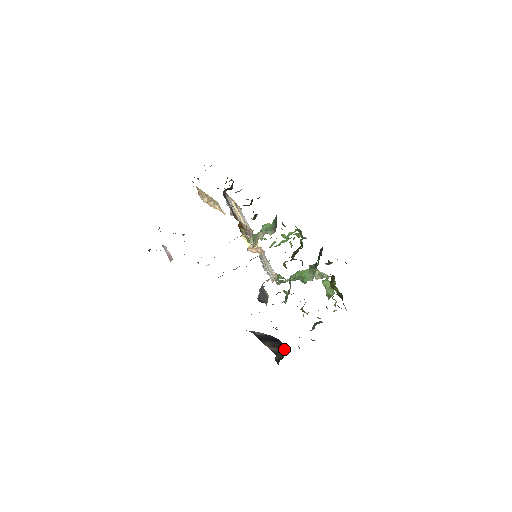
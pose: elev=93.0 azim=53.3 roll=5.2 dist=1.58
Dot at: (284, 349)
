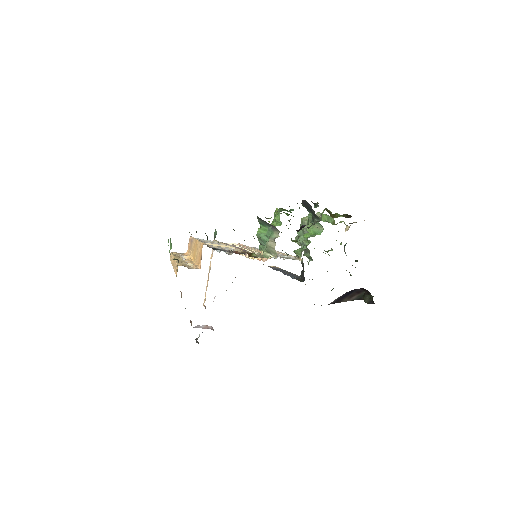
Dot at: (366, 291)
